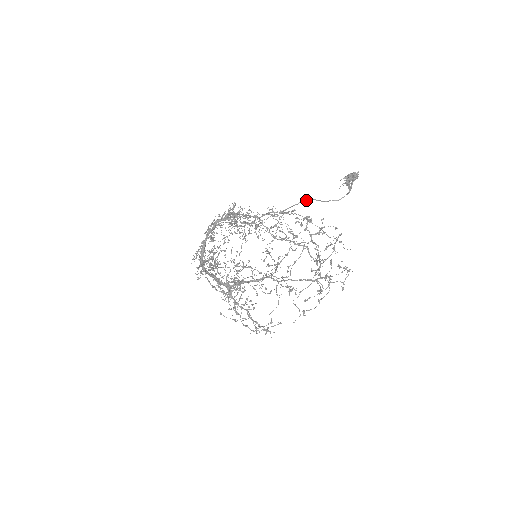
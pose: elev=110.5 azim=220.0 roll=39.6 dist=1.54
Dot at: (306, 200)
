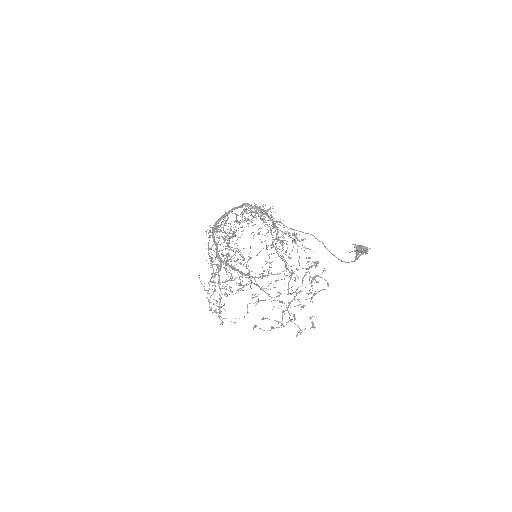
Dot at: (315, 237)
